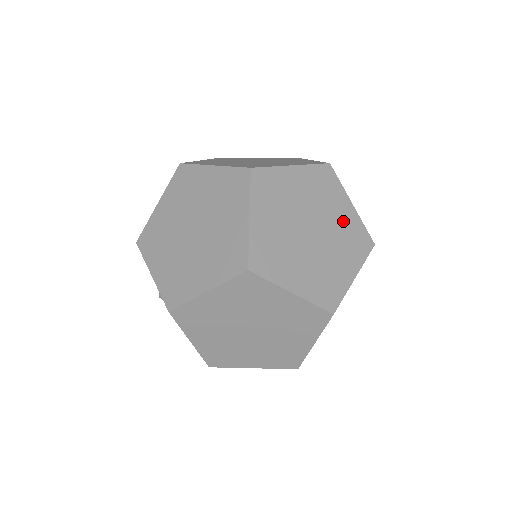
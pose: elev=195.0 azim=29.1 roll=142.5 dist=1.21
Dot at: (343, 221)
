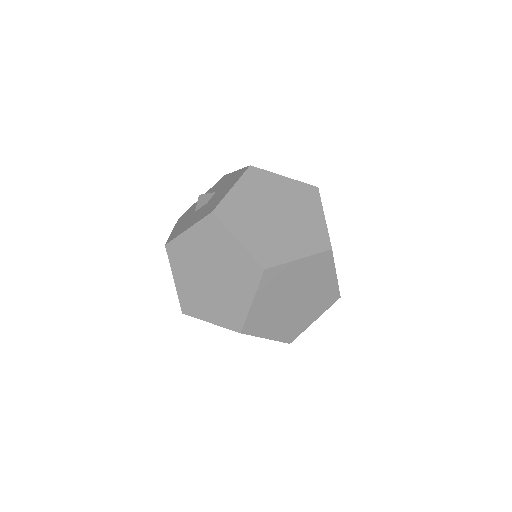
Dot at: occluded
